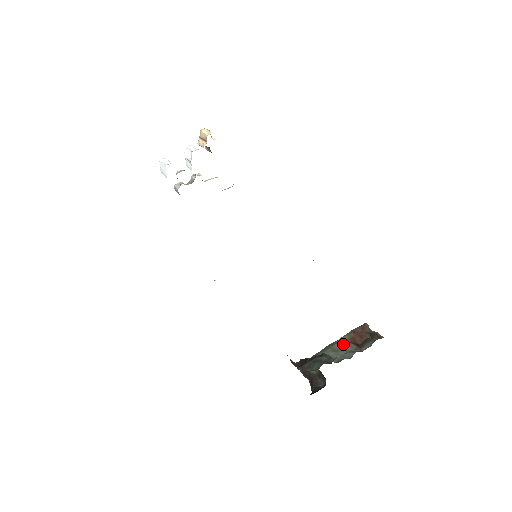
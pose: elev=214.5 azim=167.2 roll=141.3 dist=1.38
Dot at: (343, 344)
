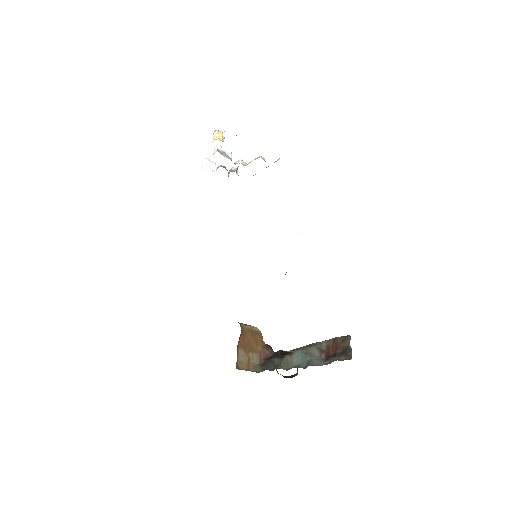
Dot at: (316, 350)
